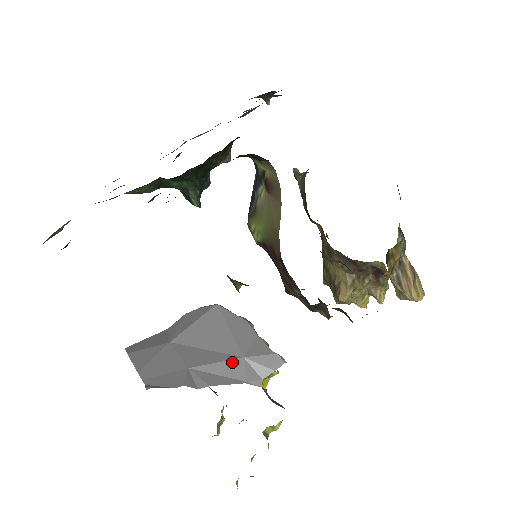
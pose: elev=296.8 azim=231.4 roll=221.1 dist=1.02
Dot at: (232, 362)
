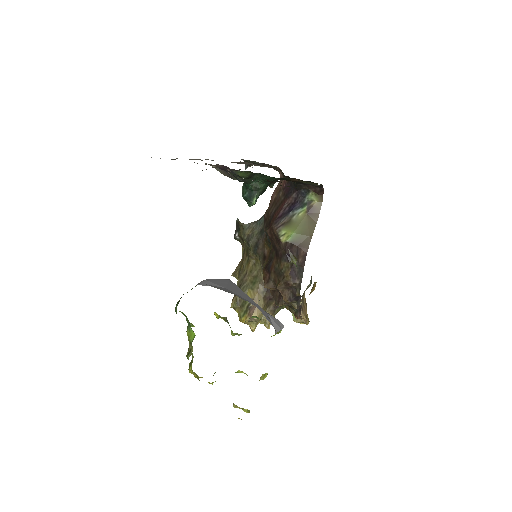
Dot at: (266, 314)
